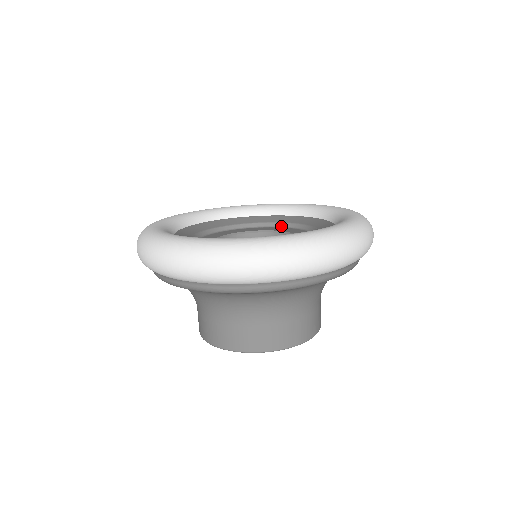
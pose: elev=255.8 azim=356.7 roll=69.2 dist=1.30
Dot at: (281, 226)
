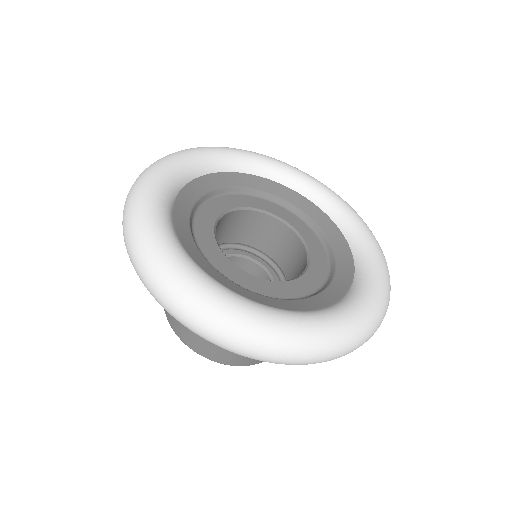
Dot at: (325, 245)
